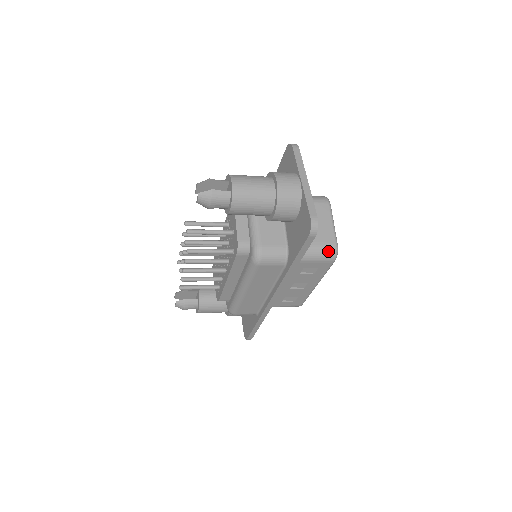
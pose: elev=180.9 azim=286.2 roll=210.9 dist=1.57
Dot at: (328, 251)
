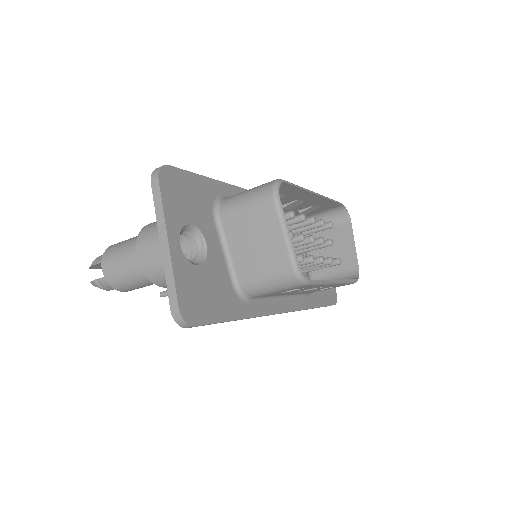
Dot at: (285, 280)
